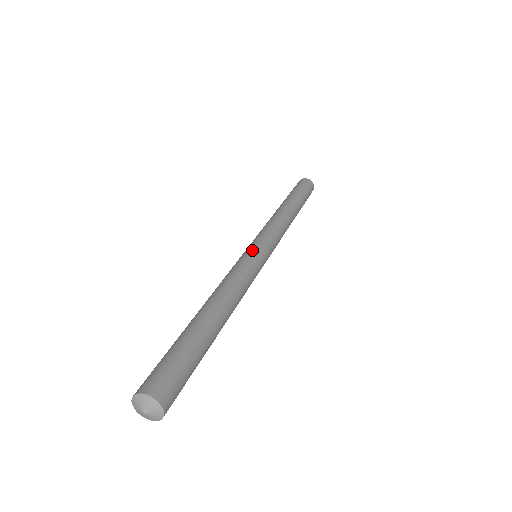
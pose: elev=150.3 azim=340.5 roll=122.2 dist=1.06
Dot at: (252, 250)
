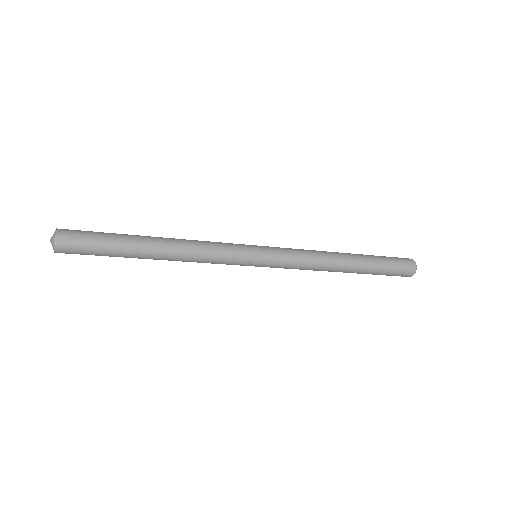
Dot at: occluded
